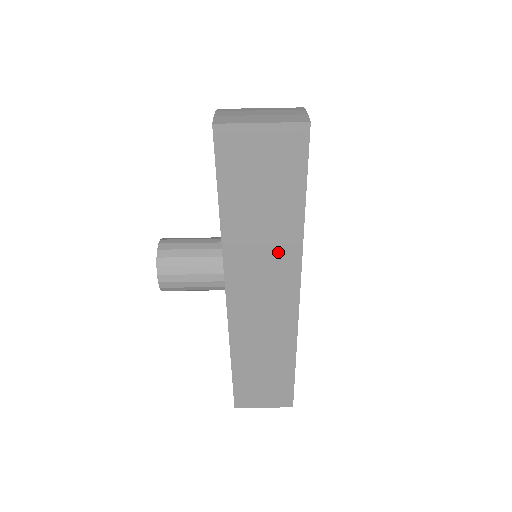
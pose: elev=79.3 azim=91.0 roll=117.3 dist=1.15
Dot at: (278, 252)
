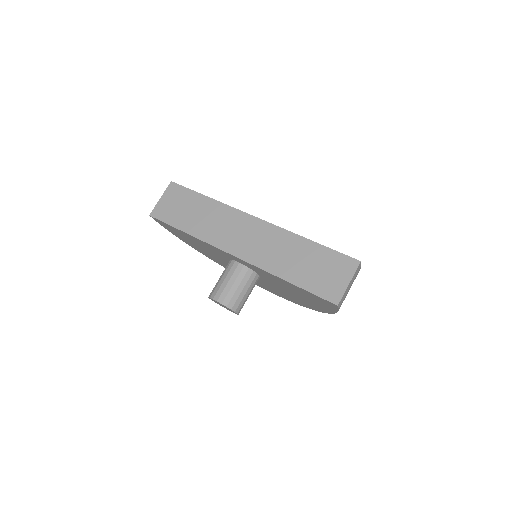
Dot at: (219, 215)
